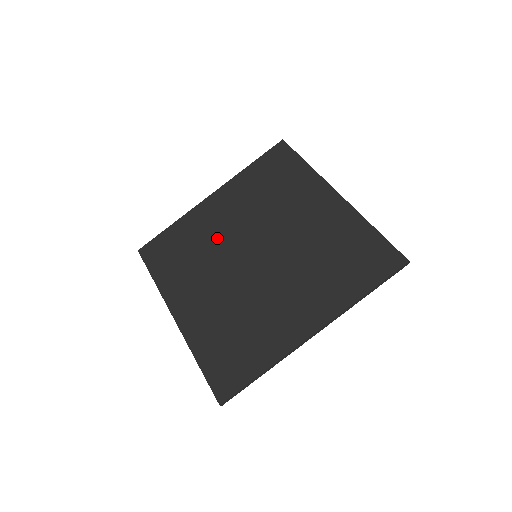
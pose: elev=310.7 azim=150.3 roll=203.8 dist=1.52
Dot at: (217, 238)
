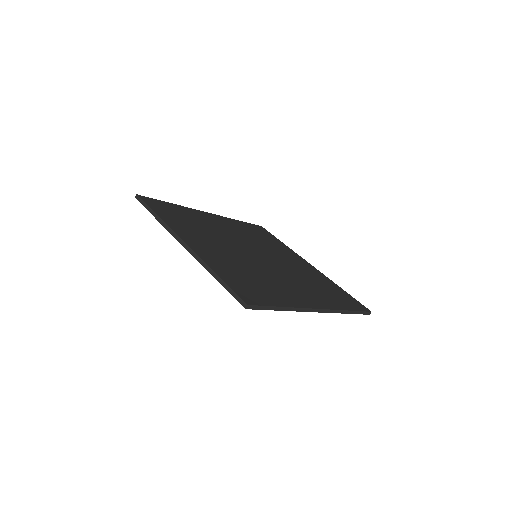
Dot at: (220, 231)
